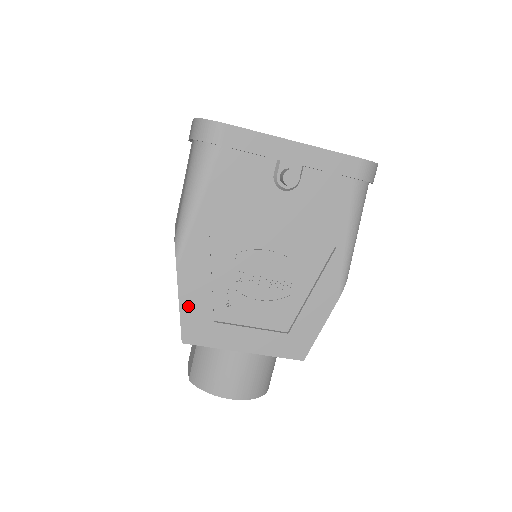
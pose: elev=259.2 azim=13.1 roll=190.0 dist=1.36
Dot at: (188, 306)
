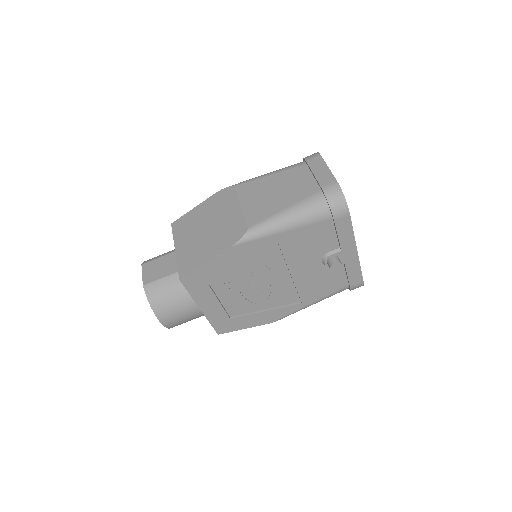
Dot at: (209, 267)
